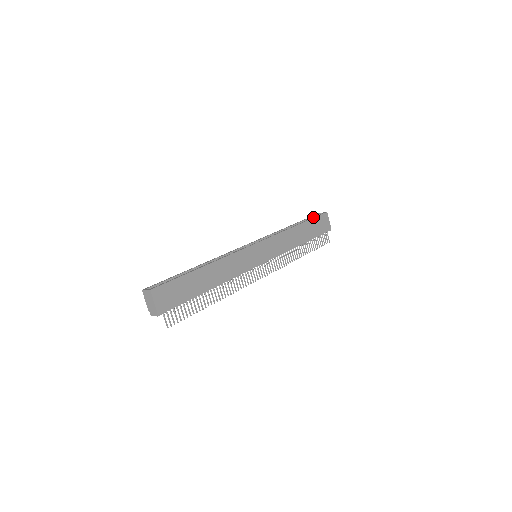
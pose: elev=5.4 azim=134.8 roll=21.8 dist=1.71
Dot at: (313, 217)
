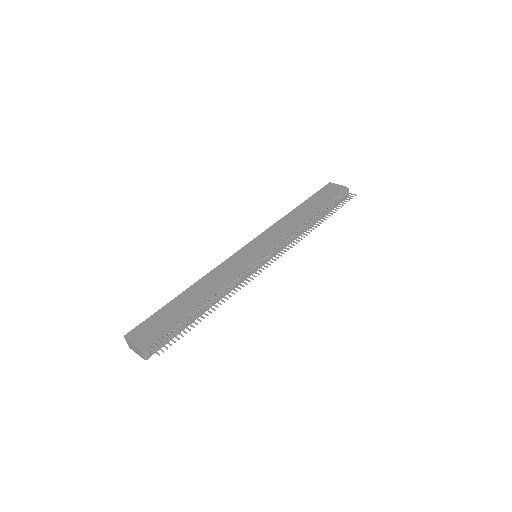
Dot at: occluded
